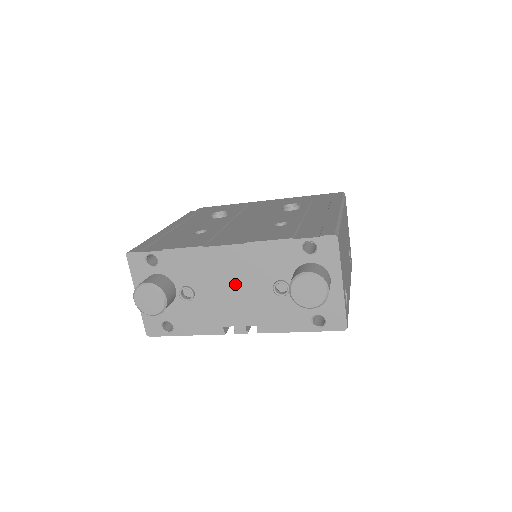
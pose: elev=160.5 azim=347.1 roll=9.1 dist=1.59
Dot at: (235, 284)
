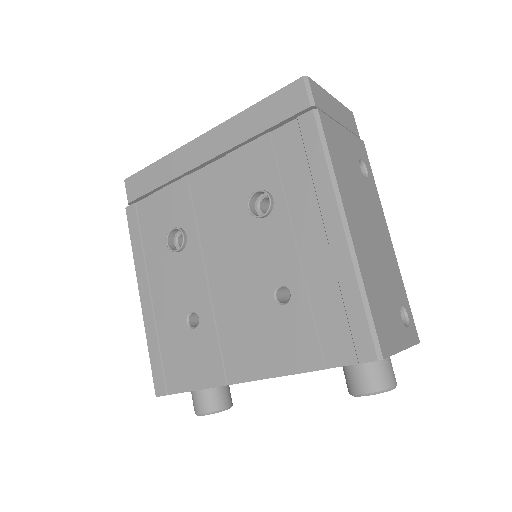
Dot at: occluded
